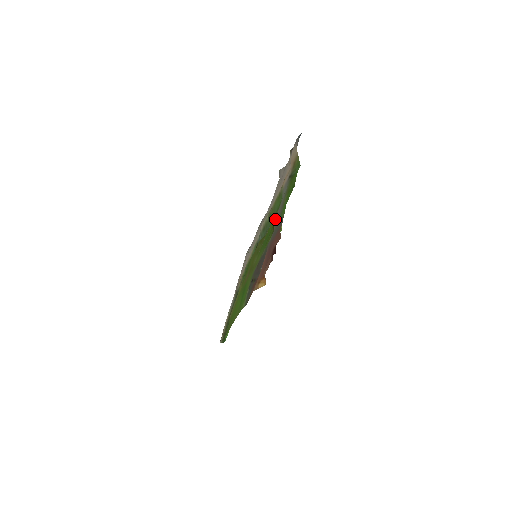
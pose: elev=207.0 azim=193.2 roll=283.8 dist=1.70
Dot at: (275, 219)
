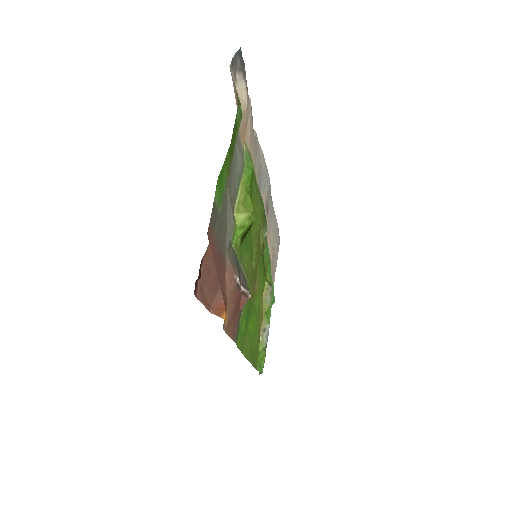
Dot at: (233, 204)
